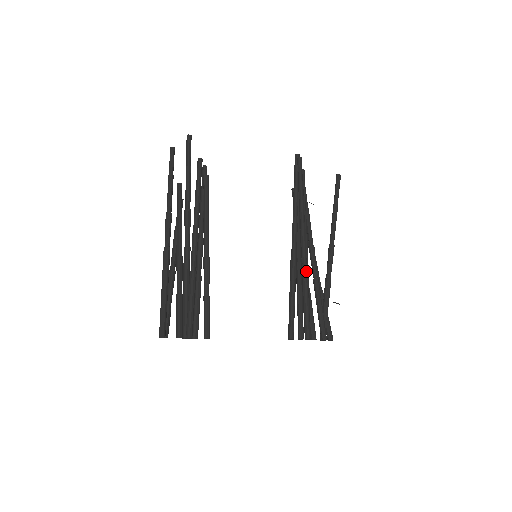
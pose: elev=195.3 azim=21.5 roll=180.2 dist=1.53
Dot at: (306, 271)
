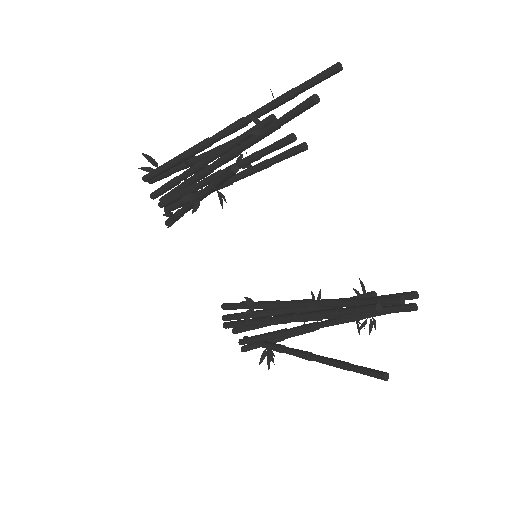
Dot at: (263, 323)
